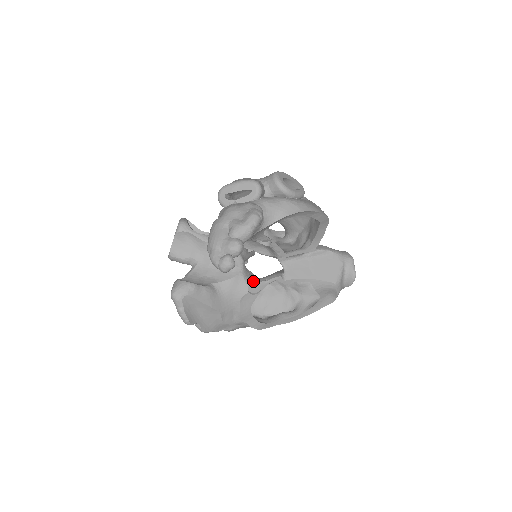
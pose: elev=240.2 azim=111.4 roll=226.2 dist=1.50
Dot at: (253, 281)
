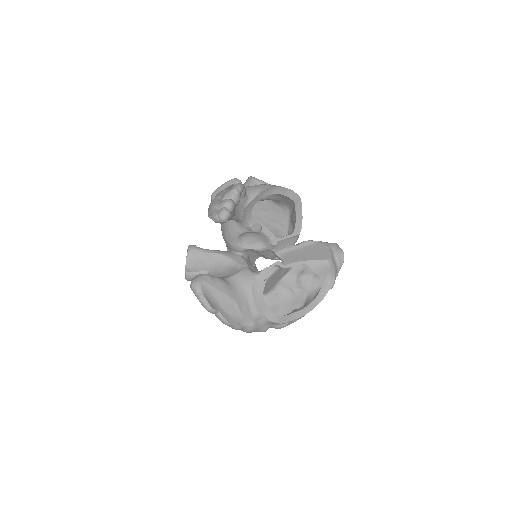
Dot at: (258, 272)
